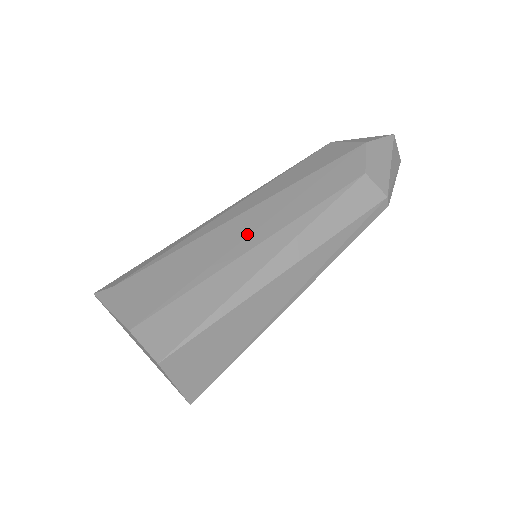
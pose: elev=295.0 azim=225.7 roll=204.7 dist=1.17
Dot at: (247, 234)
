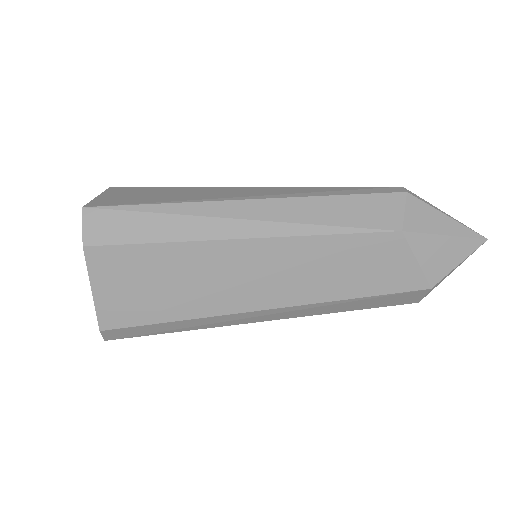
Dot at: occluded
